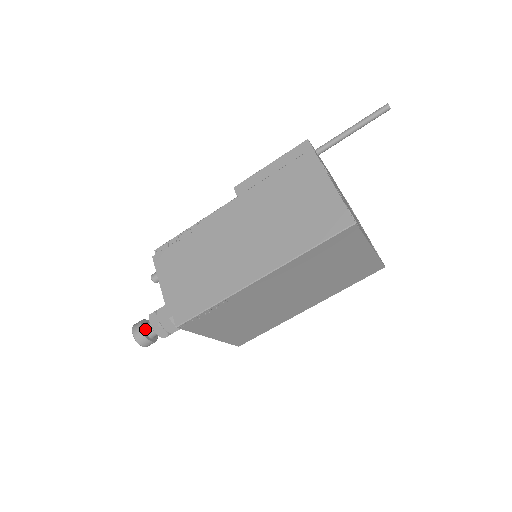
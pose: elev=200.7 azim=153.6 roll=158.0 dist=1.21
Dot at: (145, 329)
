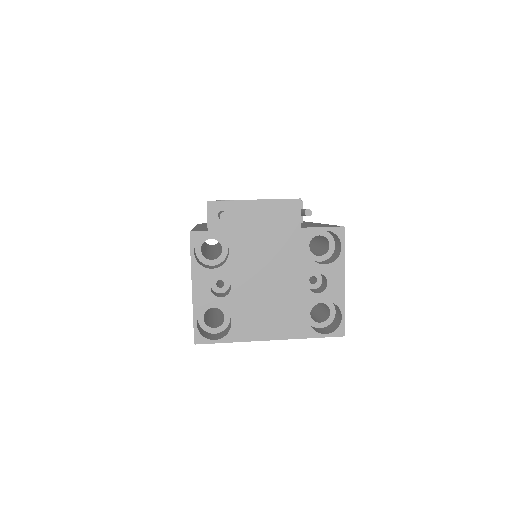
Dot at: occluded
